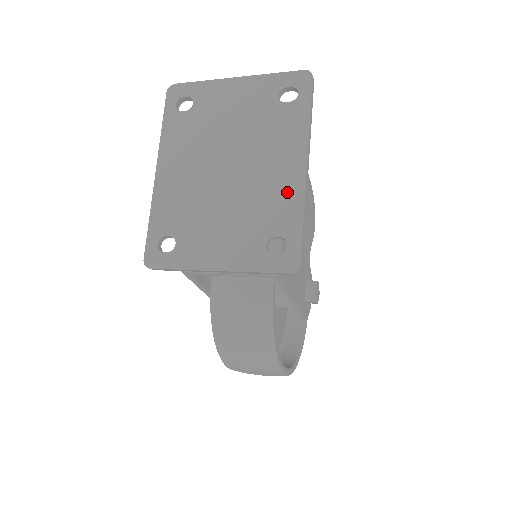
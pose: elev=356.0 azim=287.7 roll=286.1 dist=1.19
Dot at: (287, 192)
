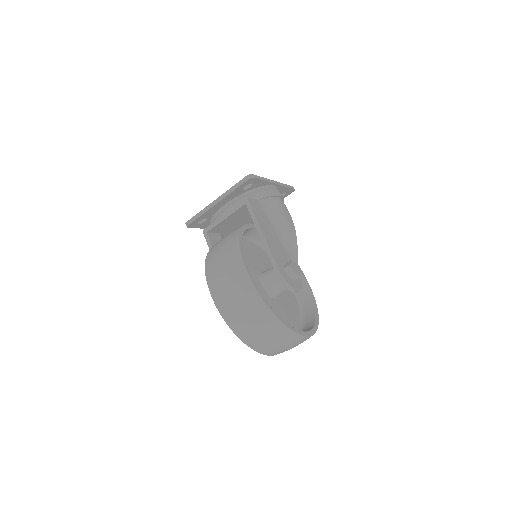
Dot at: occluded
